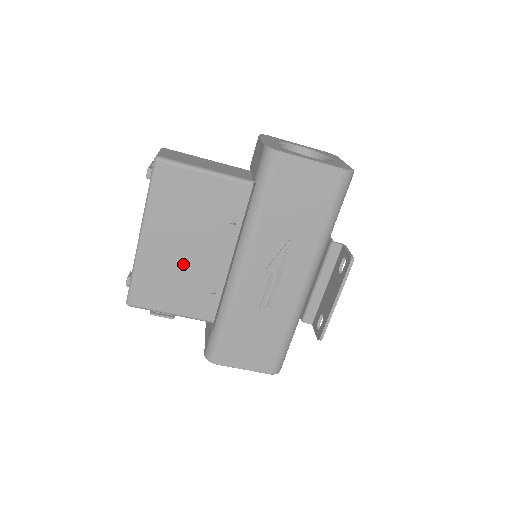
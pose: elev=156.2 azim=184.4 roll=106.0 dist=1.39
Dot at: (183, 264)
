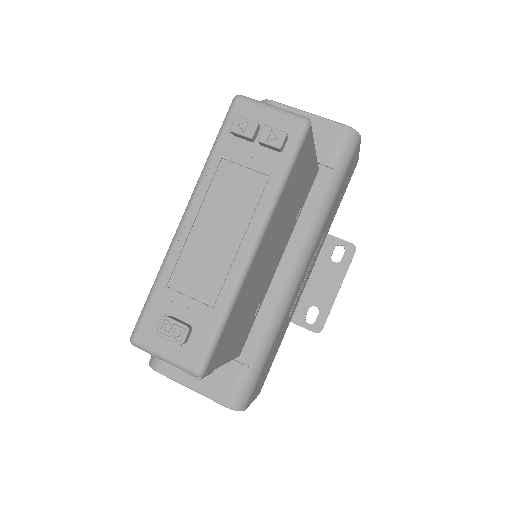
Dot at: (259, 282)
